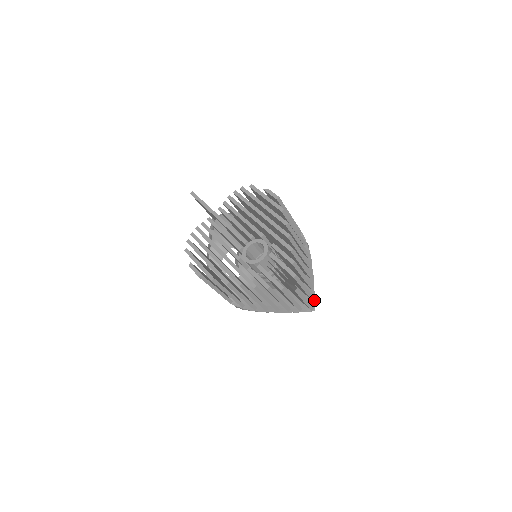
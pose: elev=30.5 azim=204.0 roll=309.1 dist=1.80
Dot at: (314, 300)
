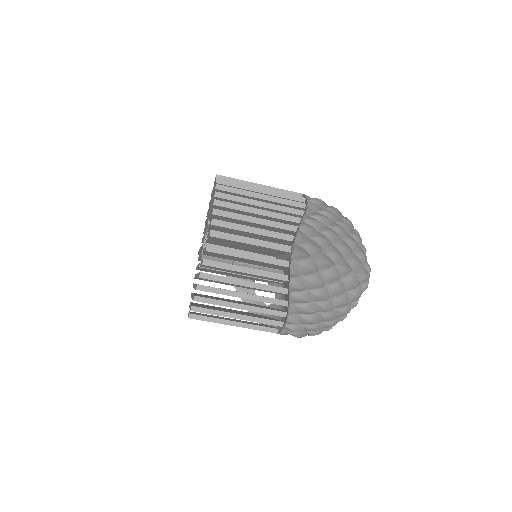
Dot at: (294, 239)
